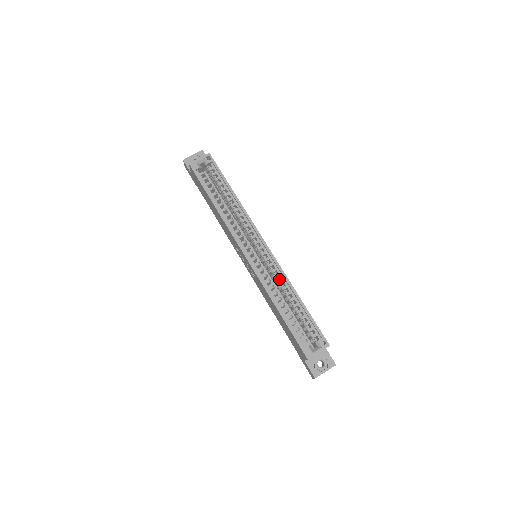
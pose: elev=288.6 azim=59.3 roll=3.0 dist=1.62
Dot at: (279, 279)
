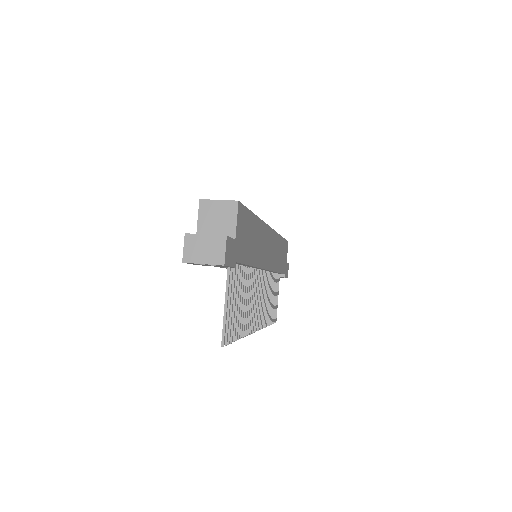
Dot at: occluded
